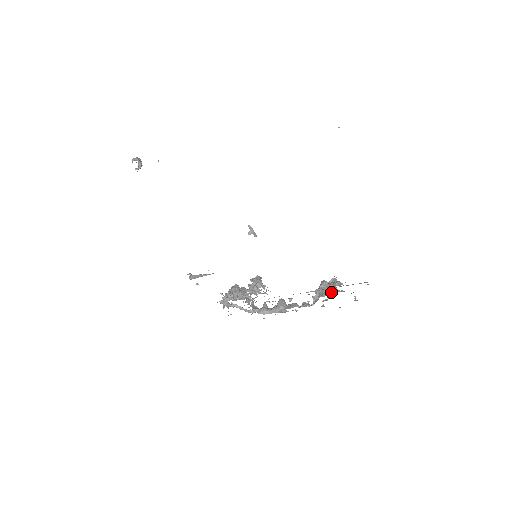
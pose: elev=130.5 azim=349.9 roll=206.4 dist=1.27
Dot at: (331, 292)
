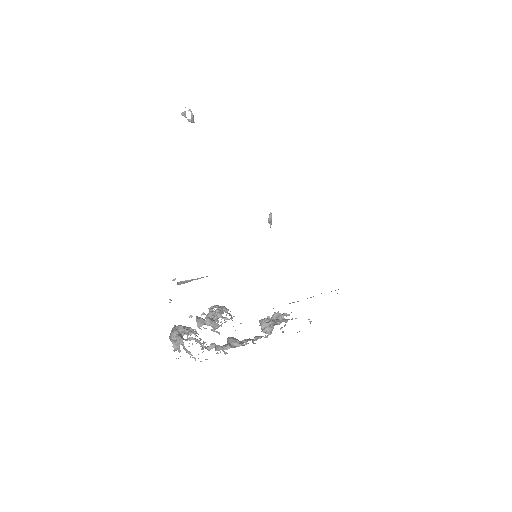
Dot at: (282, 321)
